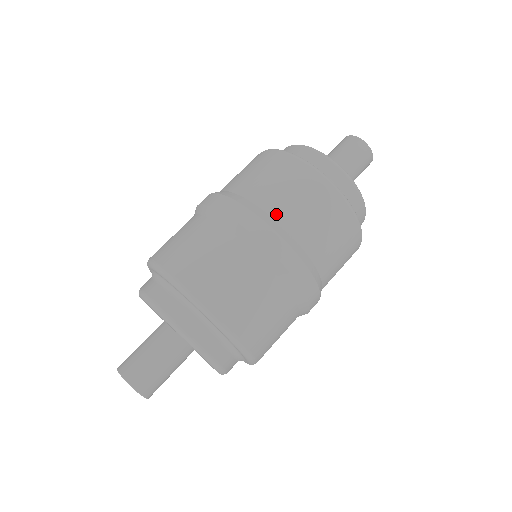
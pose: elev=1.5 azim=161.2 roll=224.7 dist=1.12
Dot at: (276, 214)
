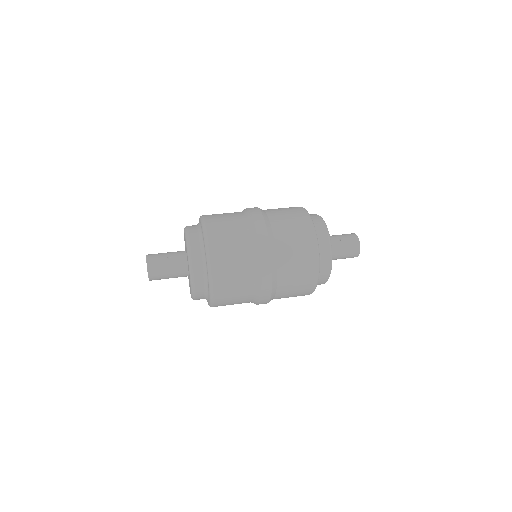
Dot at: (281, 280)
